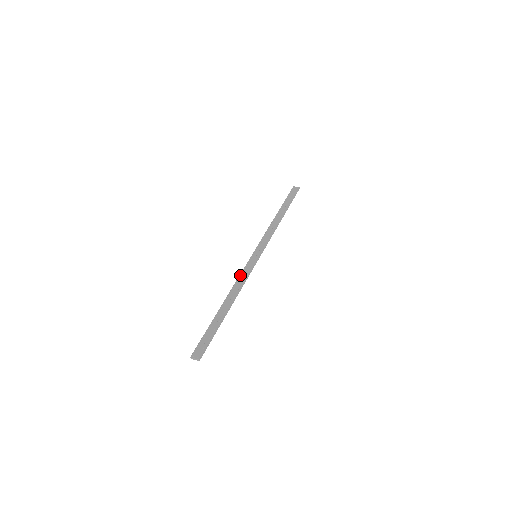
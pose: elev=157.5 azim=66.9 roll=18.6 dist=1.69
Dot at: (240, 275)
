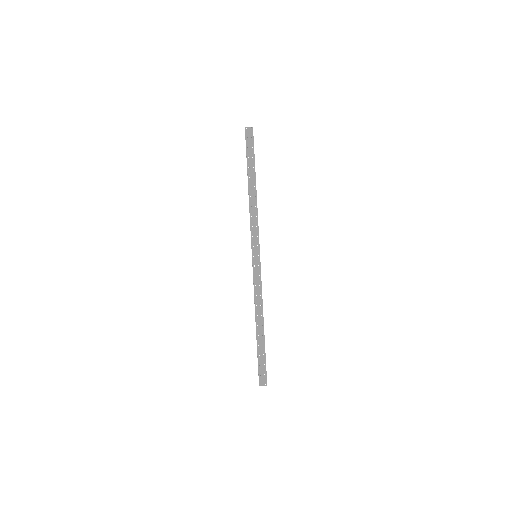
Dot at: (254, 287)
